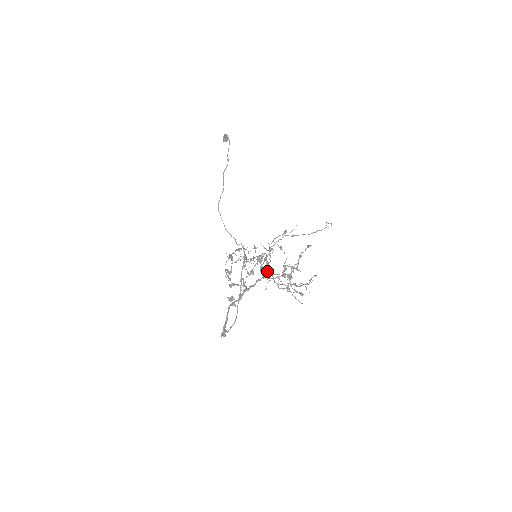
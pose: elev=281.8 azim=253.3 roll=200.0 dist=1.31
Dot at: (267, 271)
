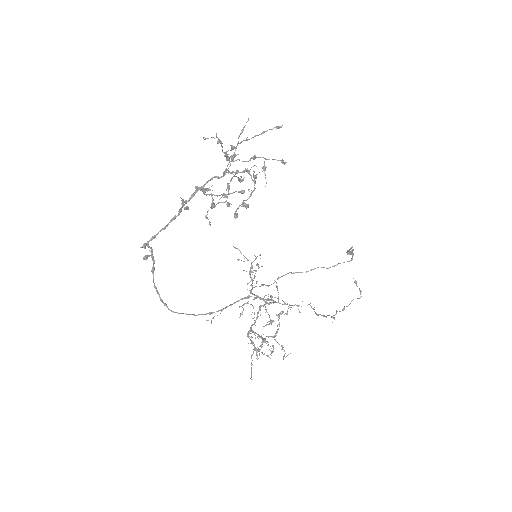
Dot at: (230, 165)
